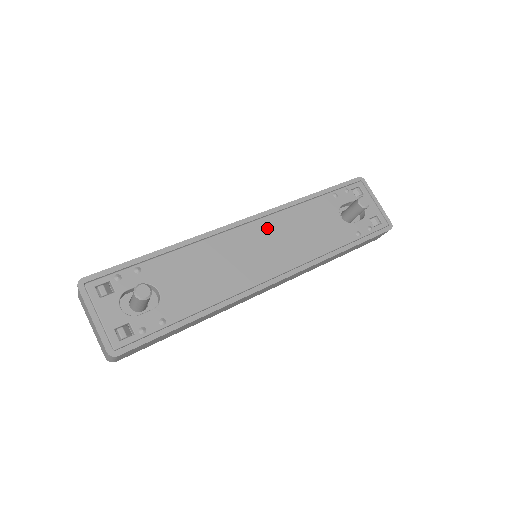
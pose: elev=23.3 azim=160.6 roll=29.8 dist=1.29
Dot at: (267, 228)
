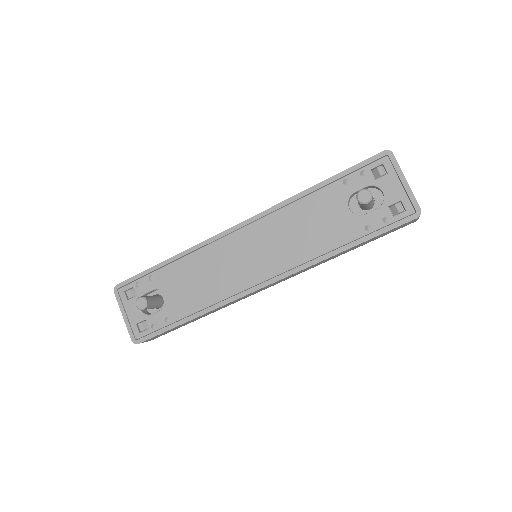
Dot at: (261, 231)
